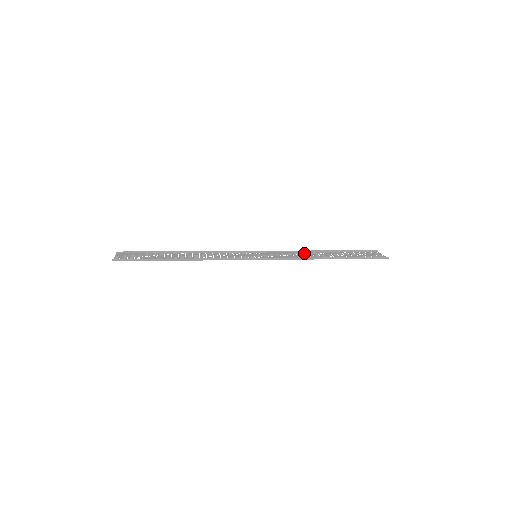
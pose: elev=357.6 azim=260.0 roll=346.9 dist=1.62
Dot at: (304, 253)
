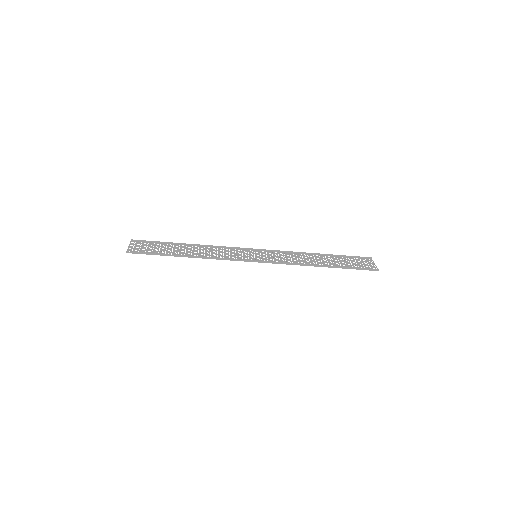
Dot at: (302, 255)
